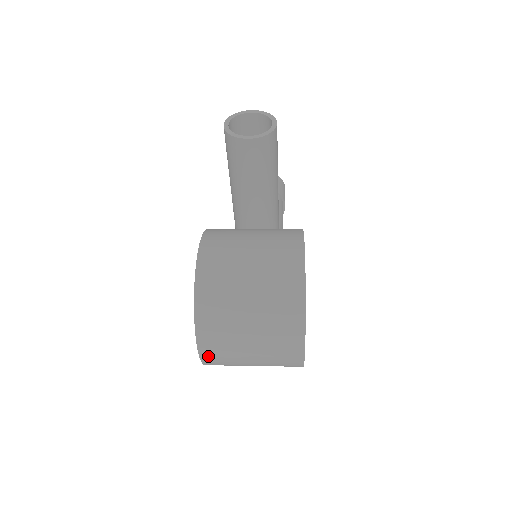
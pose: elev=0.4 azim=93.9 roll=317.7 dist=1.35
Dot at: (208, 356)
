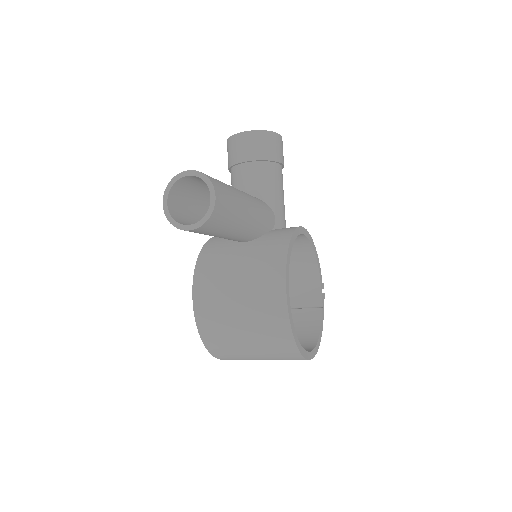
Dot at: occluded
